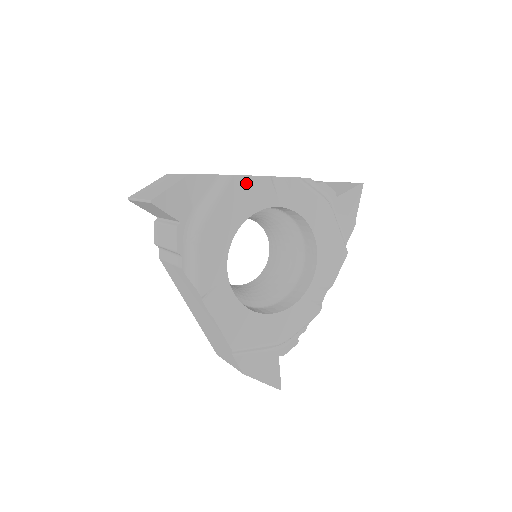
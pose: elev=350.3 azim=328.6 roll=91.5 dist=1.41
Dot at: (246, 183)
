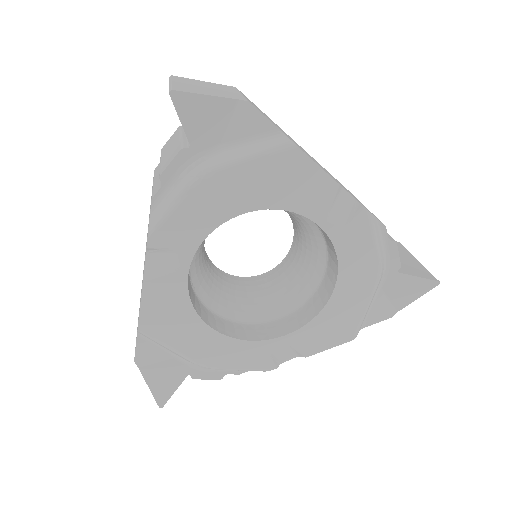
Dot at: (305, 168)
